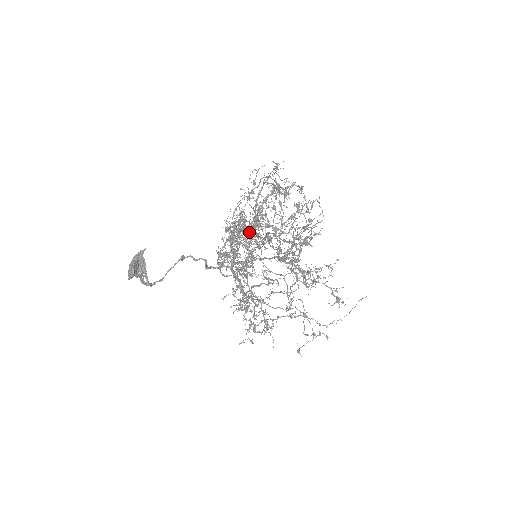
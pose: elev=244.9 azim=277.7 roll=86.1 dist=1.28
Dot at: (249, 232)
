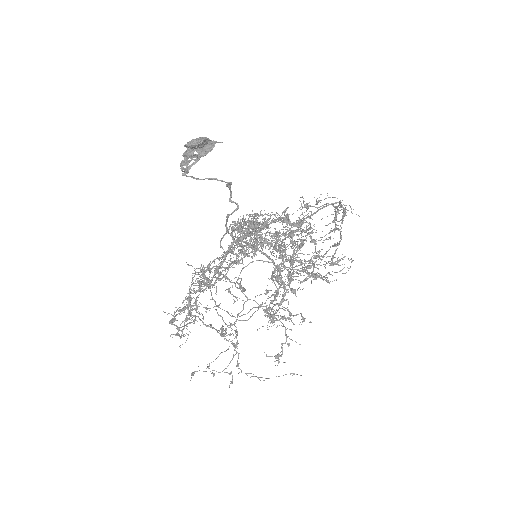
Dot at: (261, 238)
